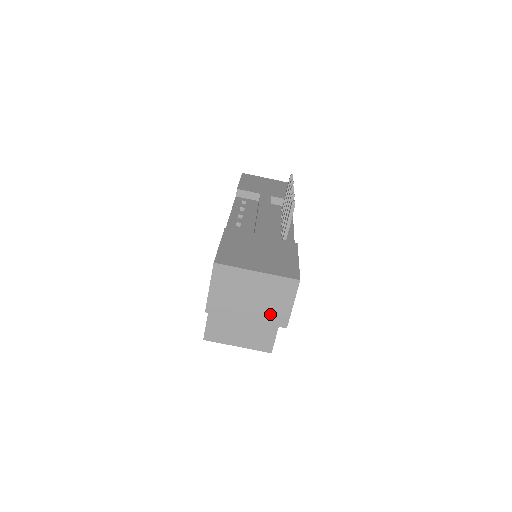
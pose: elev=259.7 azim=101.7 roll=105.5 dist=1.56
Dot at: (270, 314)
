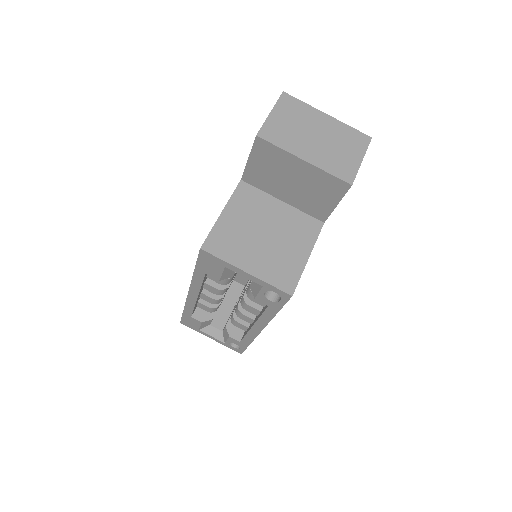
Dot at: (334, 162)
